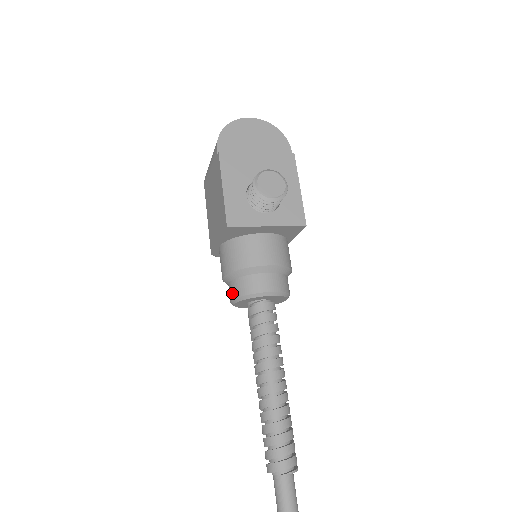
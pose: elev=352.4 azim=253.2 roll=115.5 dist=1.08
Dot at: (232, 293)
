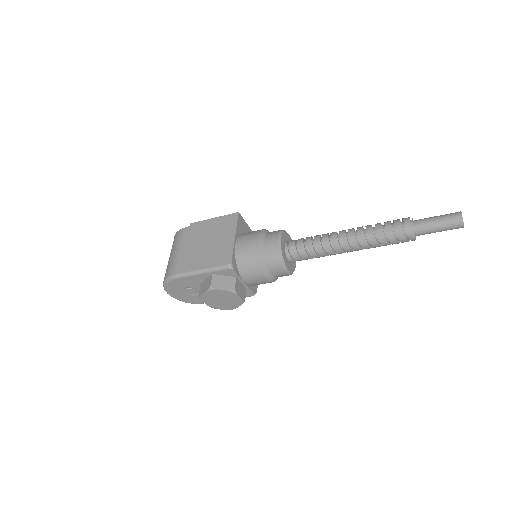
Dot at: (273, 236)
